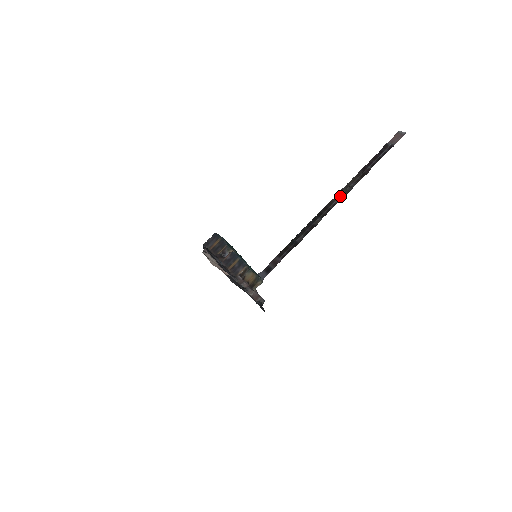
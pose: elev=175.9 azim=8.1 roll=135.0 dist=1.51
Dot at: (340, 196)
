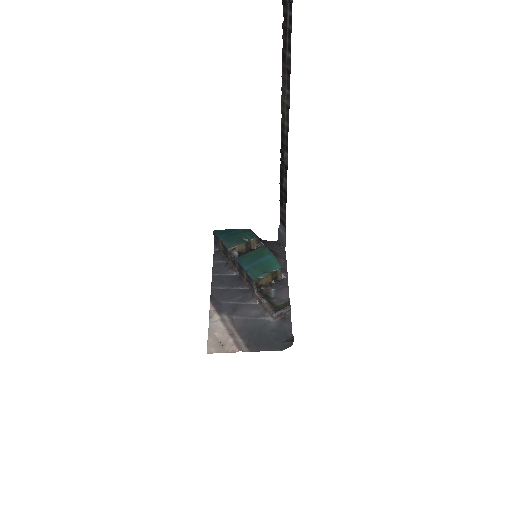
Dot at: (285, 114)
